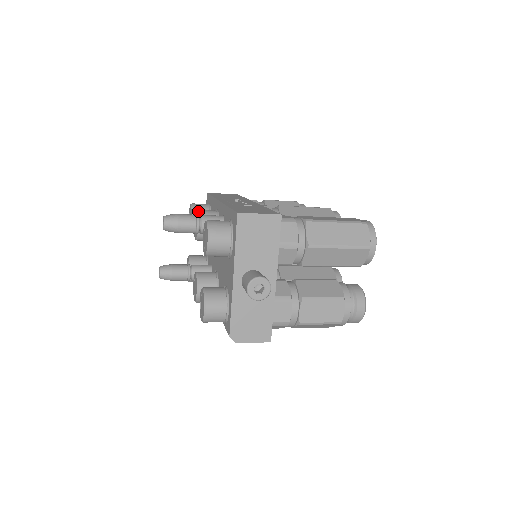
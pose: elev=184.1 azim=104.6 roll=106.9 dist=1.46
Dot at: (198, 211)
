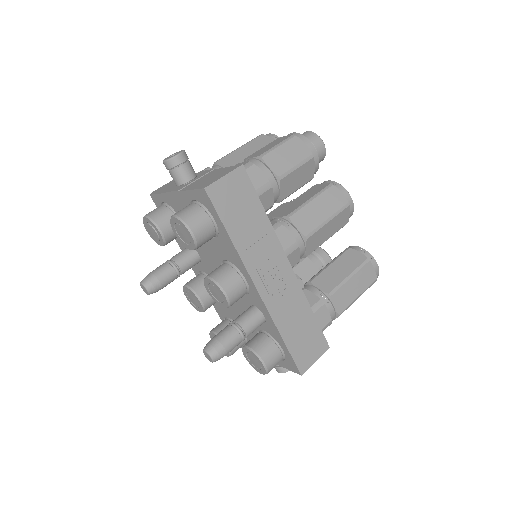
Dot at: (229, 301)
